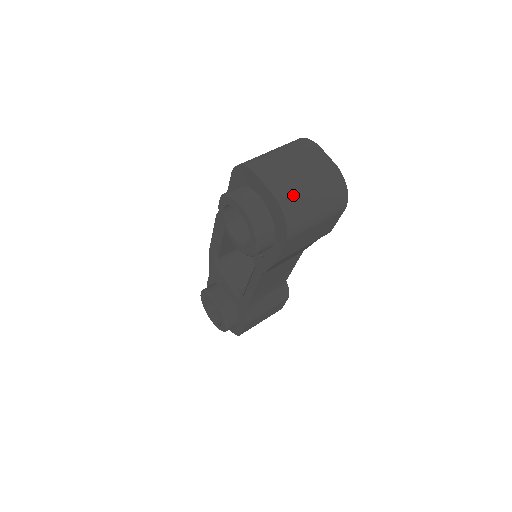
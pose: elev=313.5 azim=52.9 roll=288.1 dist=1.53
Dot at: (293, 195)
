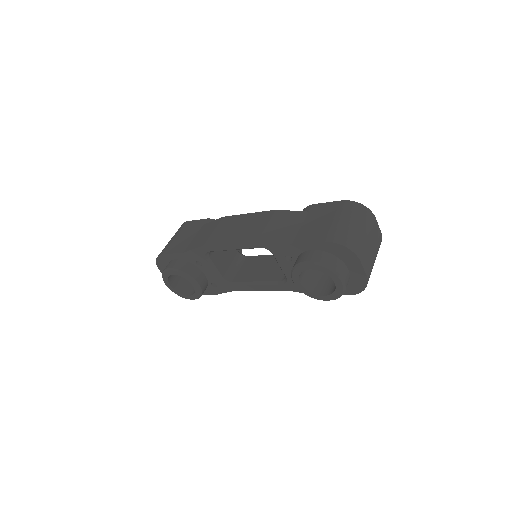
Dot at: (371, 270)
